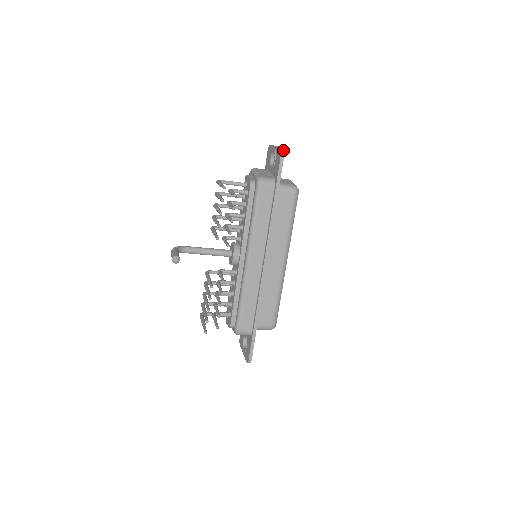
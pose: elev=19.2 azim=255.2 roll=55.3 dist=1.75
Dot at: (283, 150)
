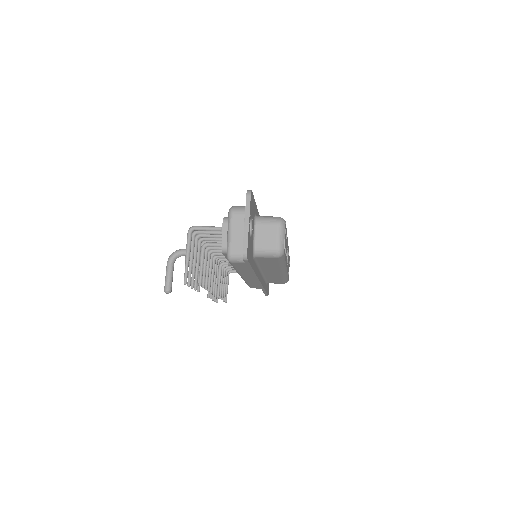
Dot at: (245, 258)
